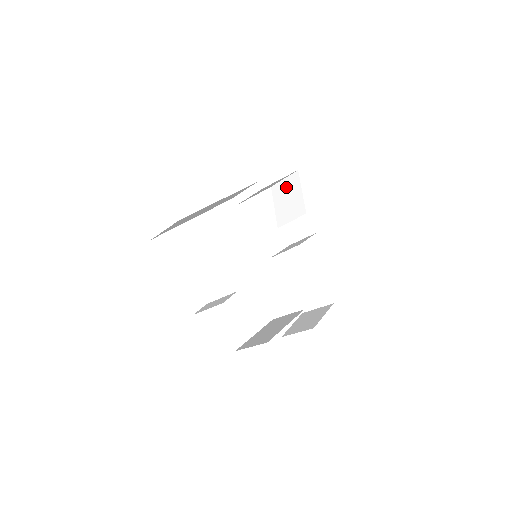
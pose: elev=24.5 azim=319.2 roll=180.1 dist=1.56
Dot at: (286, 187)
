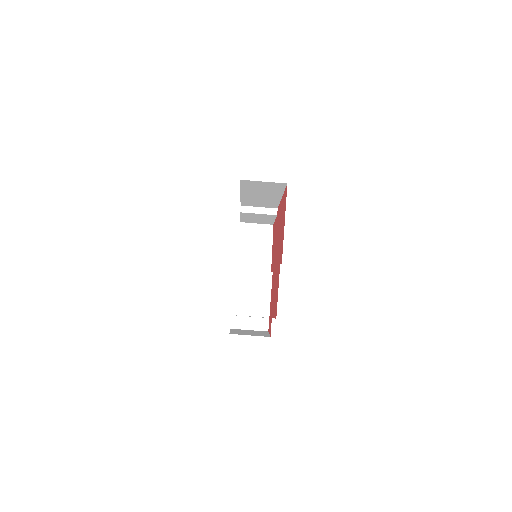
Dot at: (257, 230)
